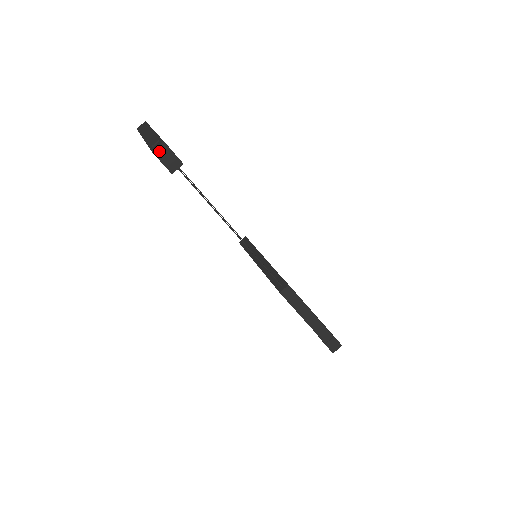
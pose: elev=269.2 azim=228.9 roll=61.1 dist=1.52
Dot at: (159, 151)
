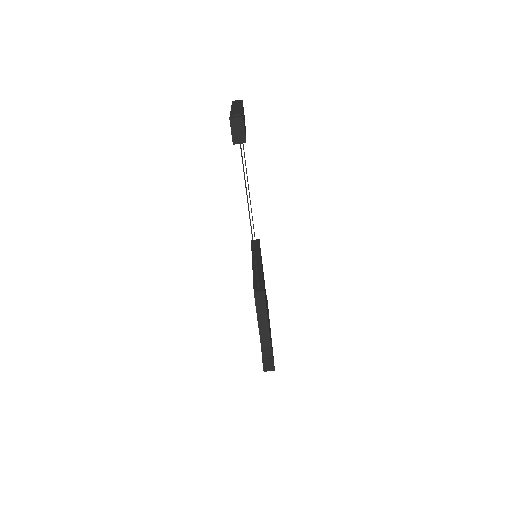
Dot at: (235, 121)
